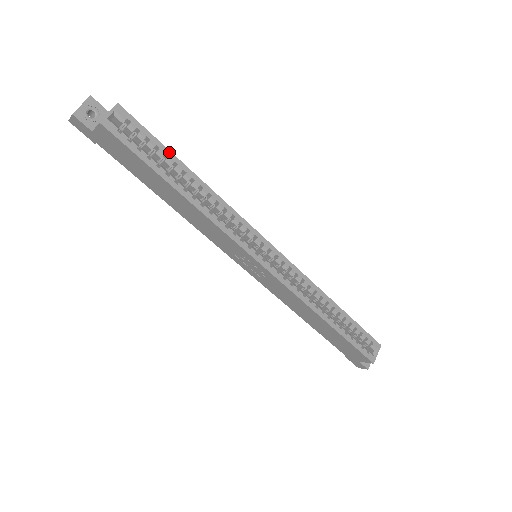
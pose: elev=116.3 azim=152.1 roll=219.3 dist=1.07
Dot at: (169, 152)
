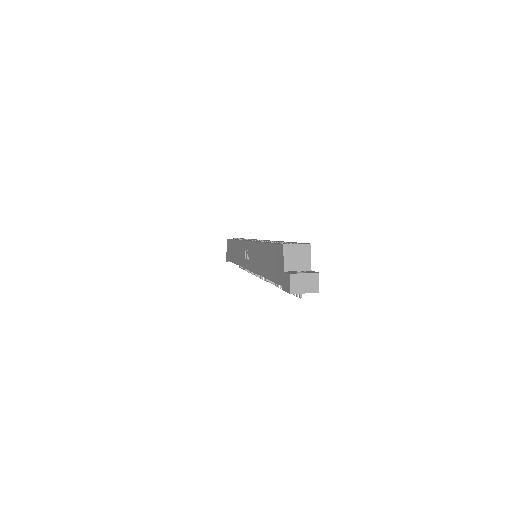
Dot at: occluded
